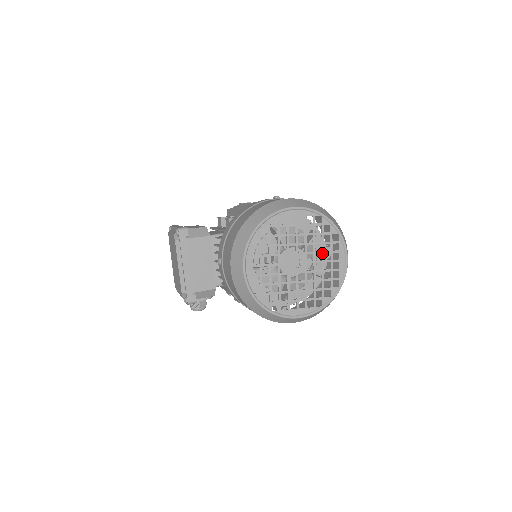
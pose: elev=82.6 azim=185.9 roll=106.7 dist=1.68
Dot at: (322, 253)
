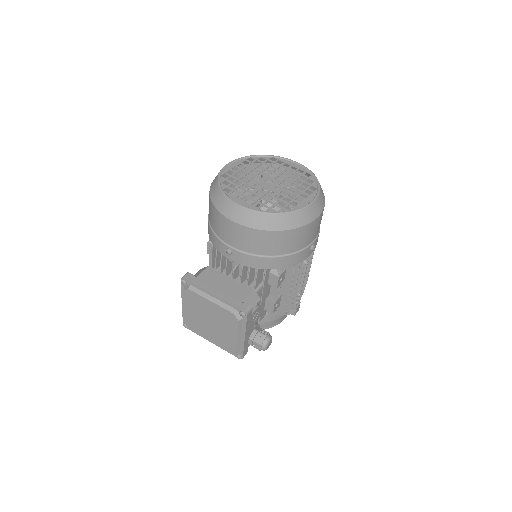
Dot at: (276, 169)
